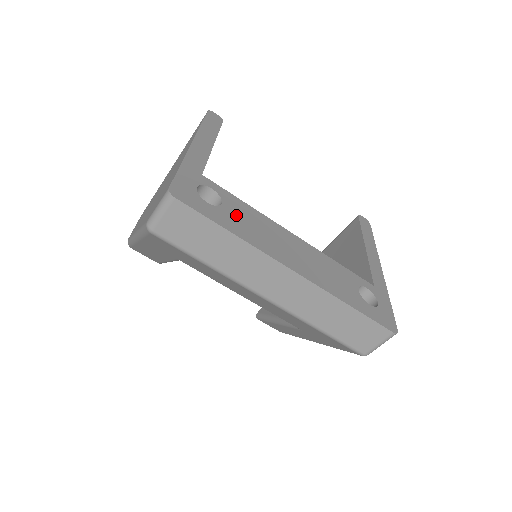
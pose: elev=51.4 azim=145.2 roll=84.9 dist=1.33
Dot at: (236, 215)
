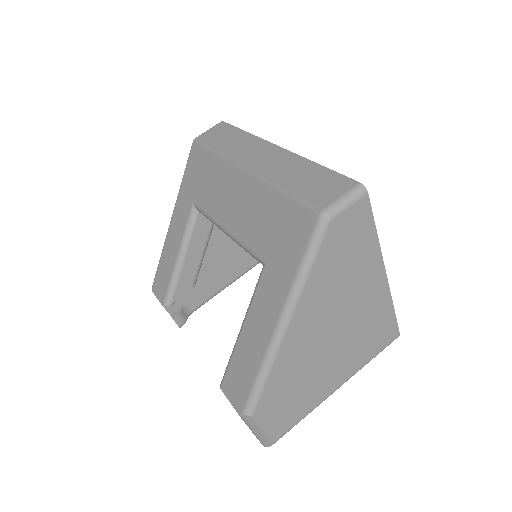
Dot at: occluded
